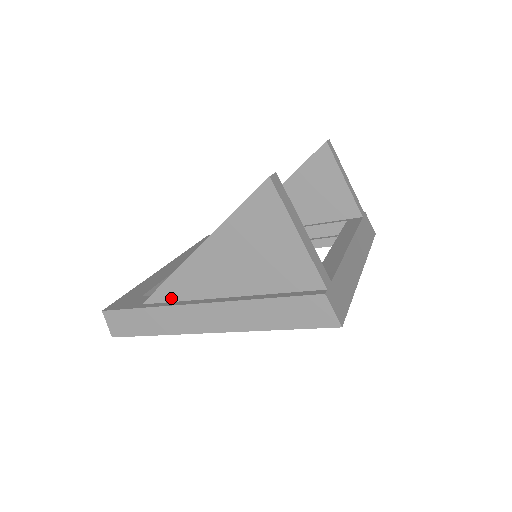
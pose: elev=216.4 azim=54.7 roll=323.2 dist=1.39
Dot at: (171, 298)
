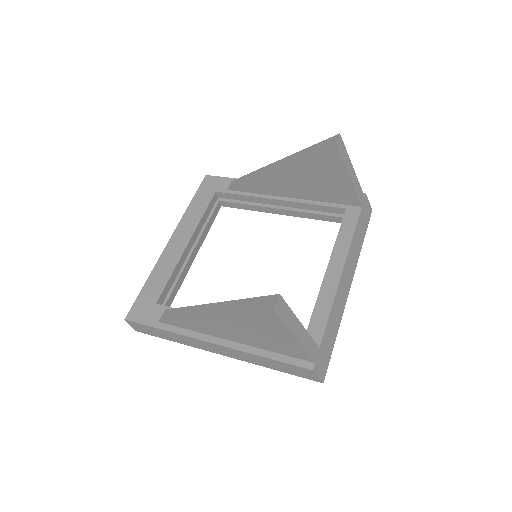
Dot at: (184, 327)
